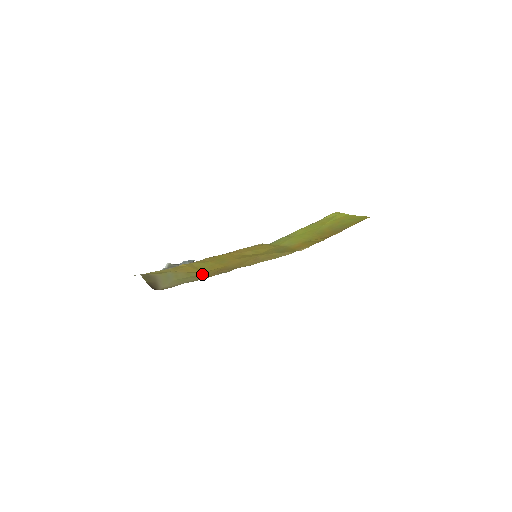
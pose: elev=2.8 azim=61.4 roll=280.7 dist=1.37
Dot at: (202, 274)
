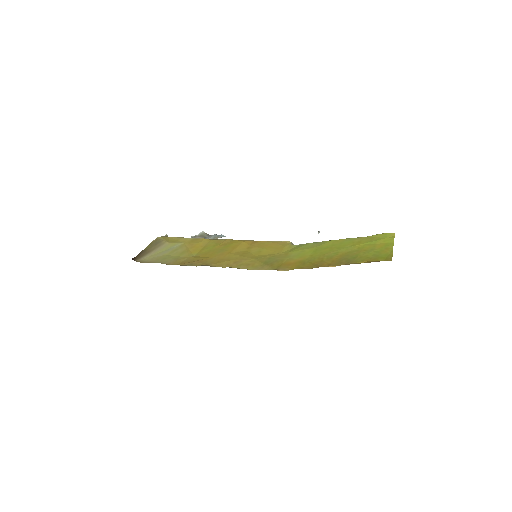
Dot at: (186, 258)
